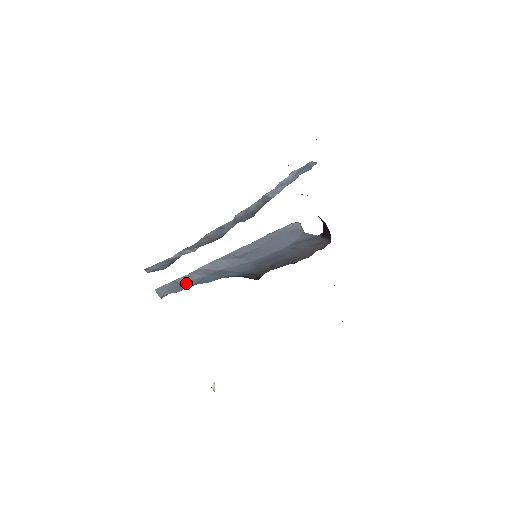
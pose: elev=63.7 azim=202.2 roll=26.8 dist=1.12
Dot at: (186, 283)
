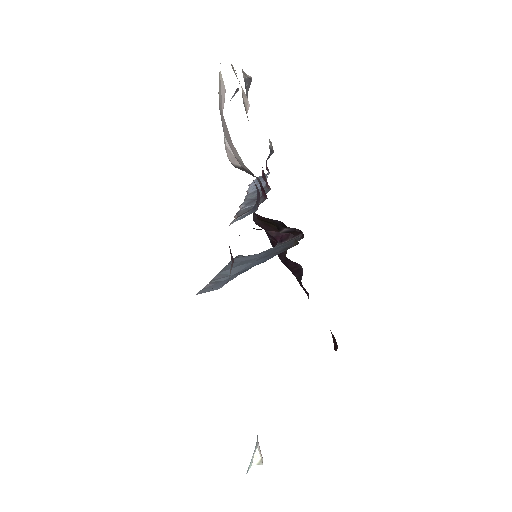
Dot at: occluded
